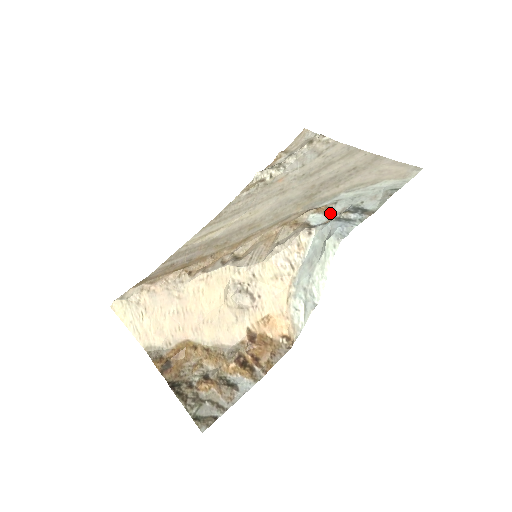
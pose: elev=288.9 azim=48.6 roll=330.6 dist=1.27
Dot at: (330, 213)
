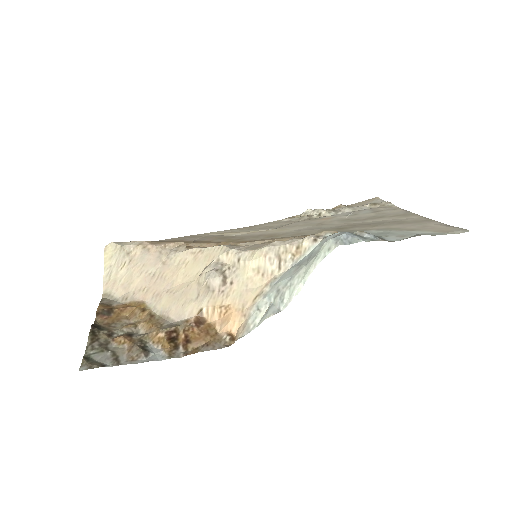
Dot at: occluded
